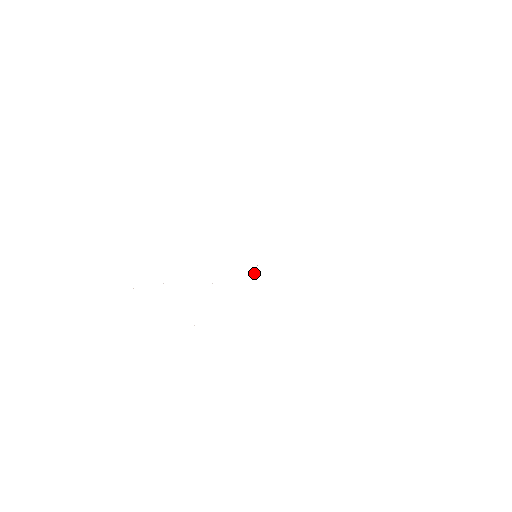
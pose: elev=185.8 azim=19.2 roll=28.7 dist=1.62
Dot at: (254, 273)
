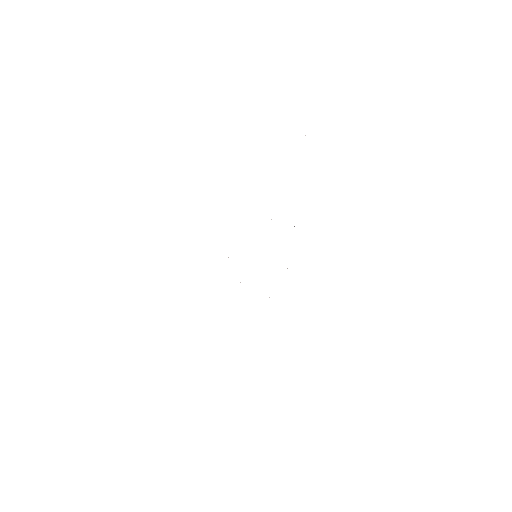
Dot at: occluded
